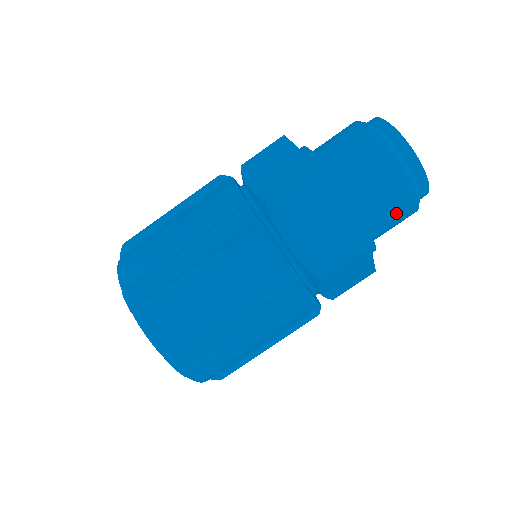
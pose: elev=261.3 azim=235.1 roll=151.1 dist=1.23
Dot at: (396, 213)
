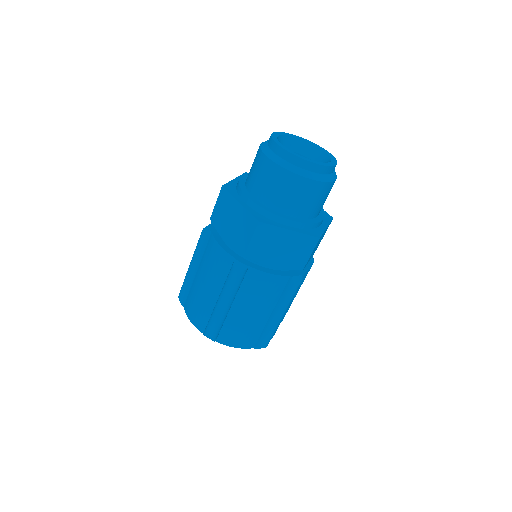
Dot at: (288, 191)
